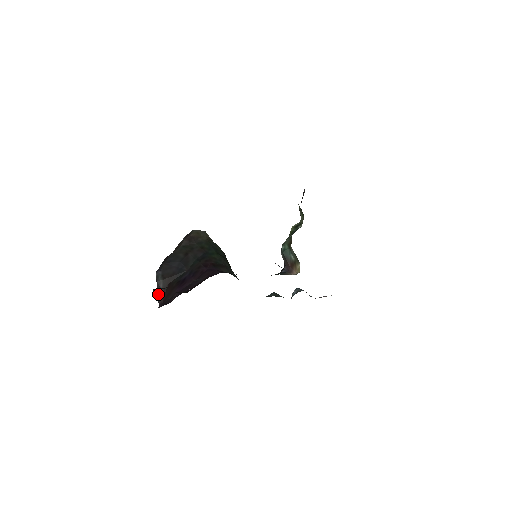
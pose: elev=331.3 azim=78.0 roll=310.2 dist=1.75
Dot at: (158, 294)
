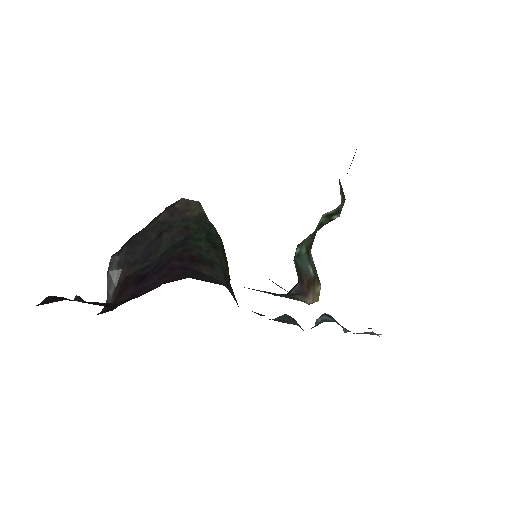
Dot at: (80, 299)
